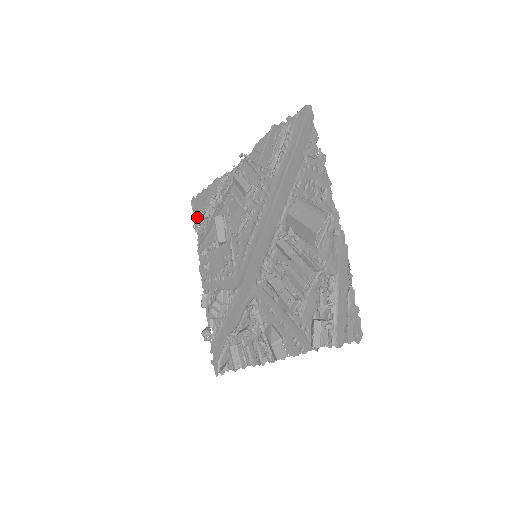
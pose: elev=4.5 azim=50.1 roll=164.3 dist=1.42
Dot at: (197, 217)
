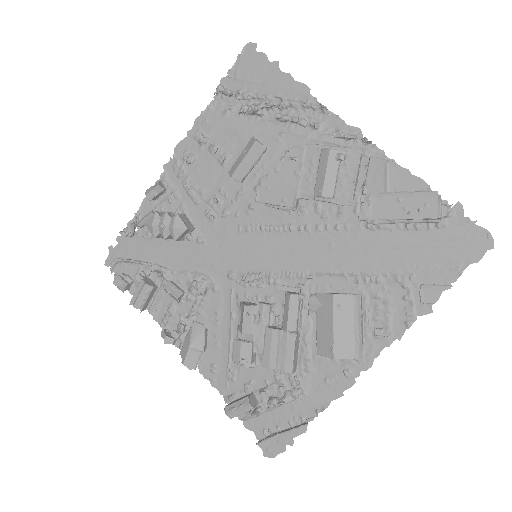
Dot at: (234, 80)
